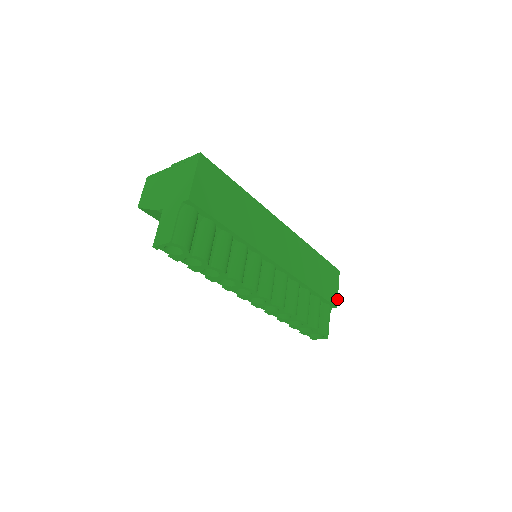
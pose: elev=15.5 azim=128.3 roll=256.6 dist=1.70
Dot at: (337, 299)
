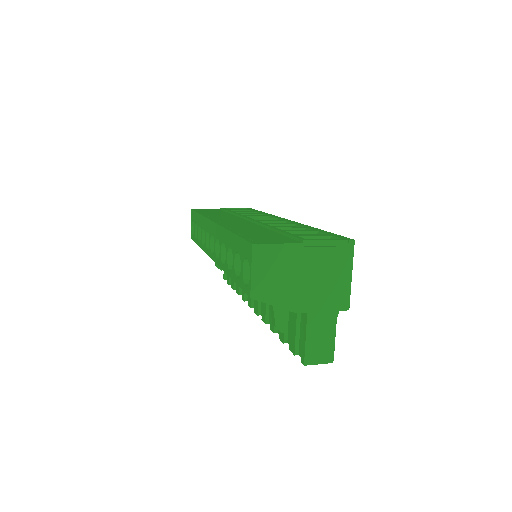
Dot at: occluded
